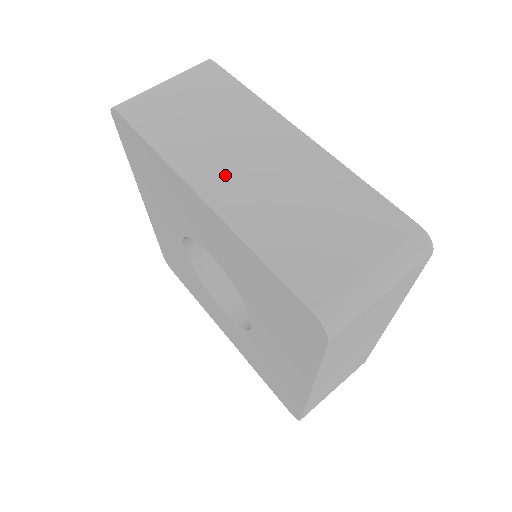
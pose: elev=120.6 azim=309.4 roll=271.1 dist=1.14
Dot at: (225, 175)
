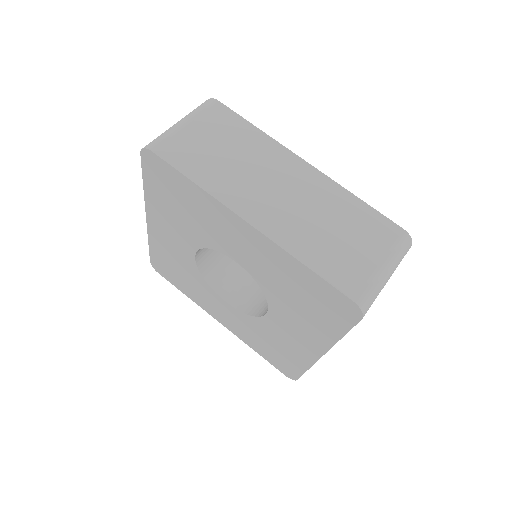
Dot at: (261, 203)
